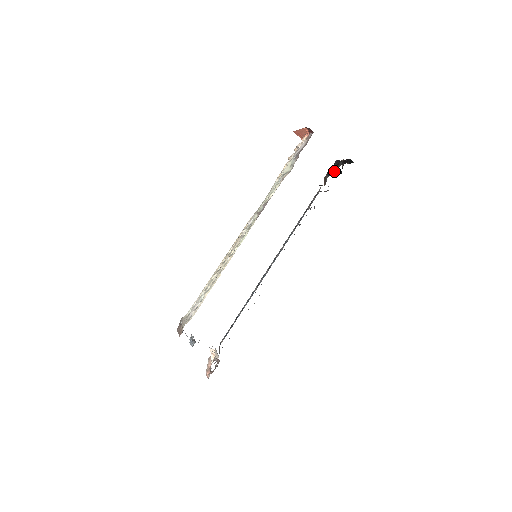
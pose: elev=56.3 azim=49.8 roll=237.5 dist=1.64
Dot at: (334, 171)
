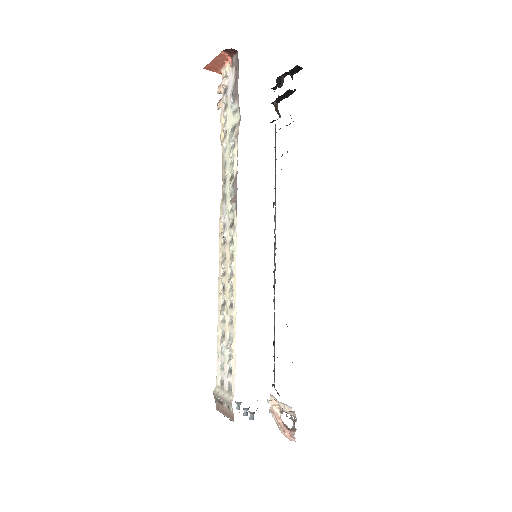
Dot at: (286, 92)
